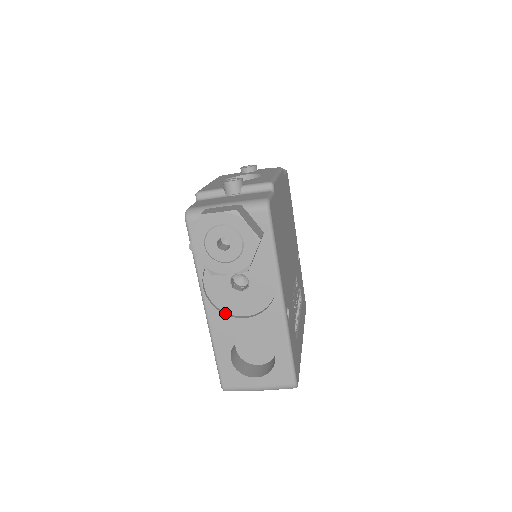
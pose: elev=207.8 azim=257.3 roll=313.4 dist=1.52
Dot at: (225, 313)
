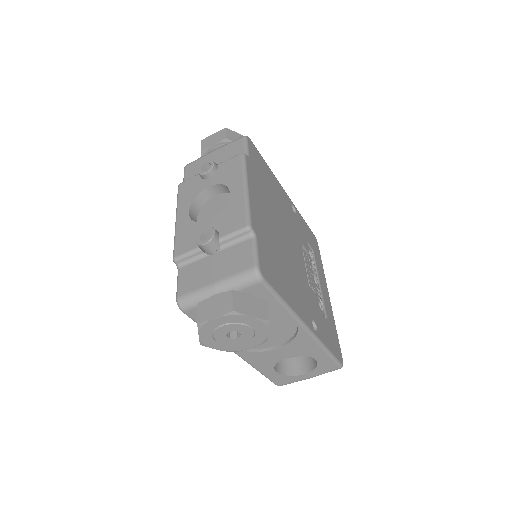
Dot at: (256, 350)
